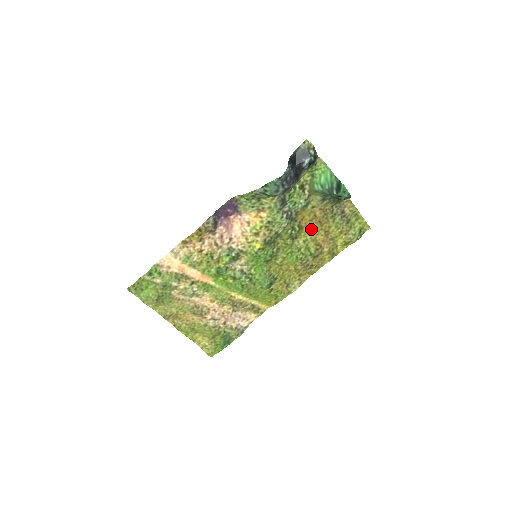
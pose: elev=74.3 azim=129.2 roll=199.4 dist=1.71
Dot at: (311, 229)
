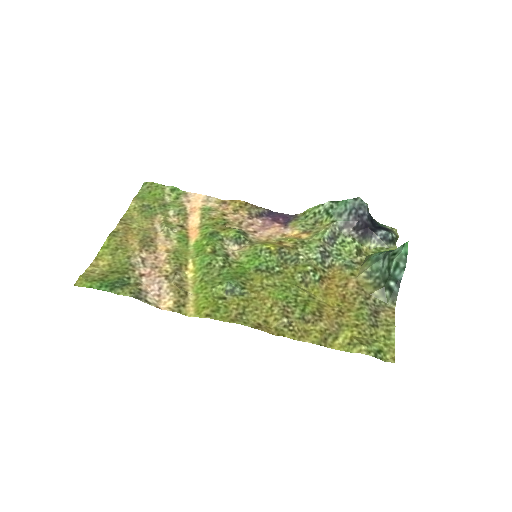
Dot at: (329, 295)
